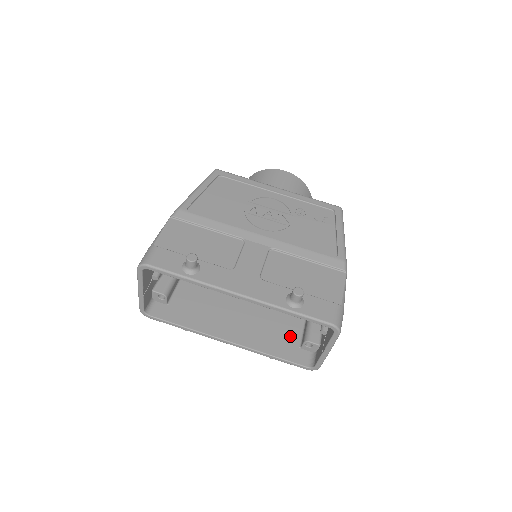
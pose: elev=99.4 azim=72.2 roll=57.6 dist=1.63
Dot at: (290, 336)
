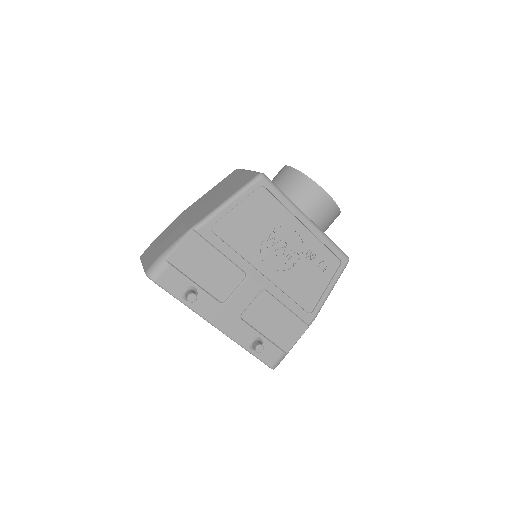
Dot at: occluded
